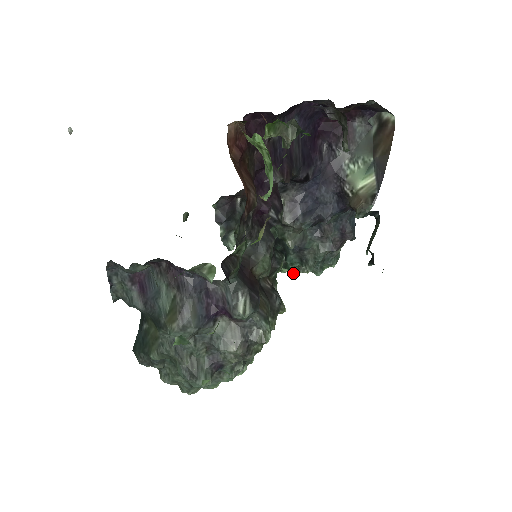
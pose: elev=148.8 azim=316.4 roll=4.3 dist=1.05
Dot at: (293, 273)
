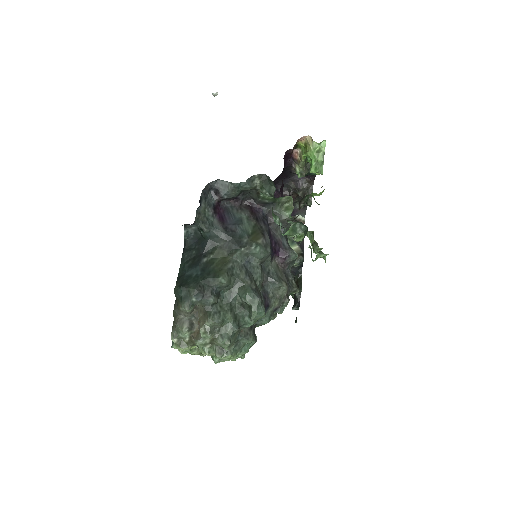
Dot at: occluded
